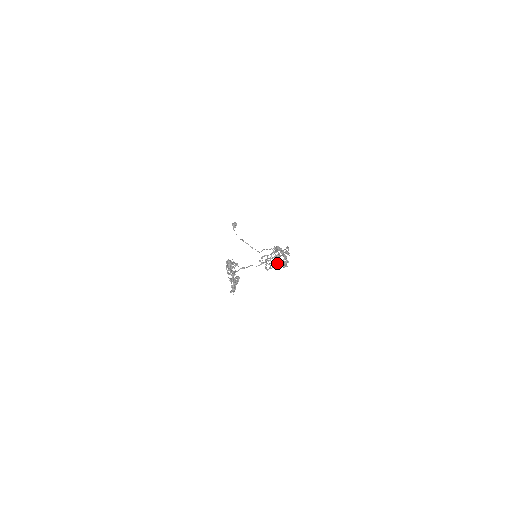
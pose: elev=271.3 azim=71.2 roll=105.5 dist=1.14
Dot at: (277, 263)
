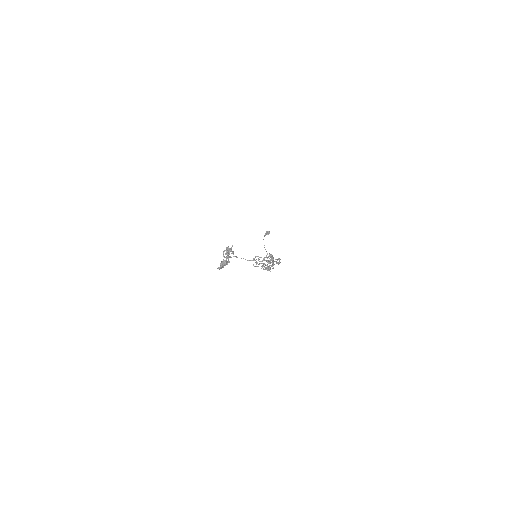
Dot at: occluded
